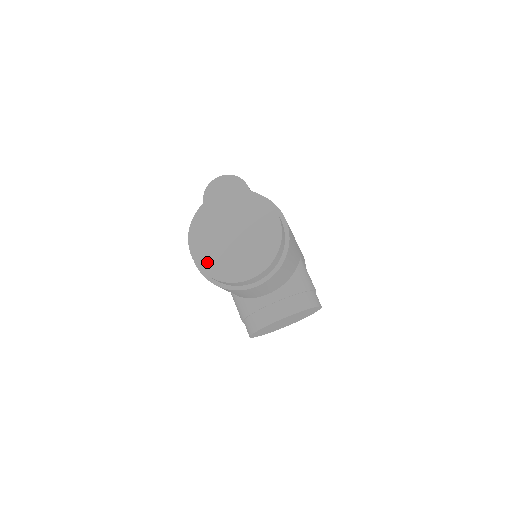
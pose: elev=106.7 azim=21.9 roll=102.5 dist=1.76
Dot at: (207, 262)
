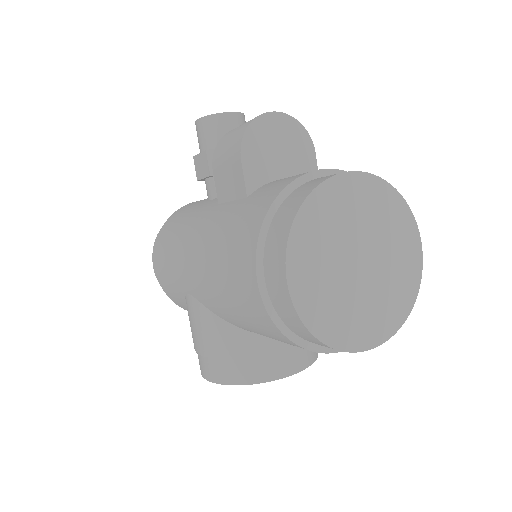
Dot at: (312, 303)
